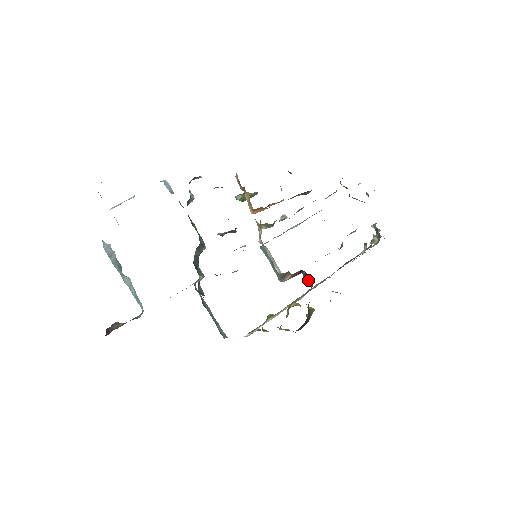
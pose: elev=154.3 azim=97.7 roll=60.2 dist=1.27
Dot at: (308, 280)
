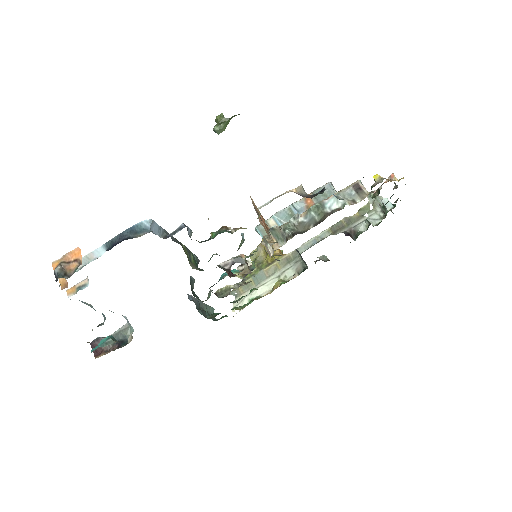
Dot at: (302, 259)
